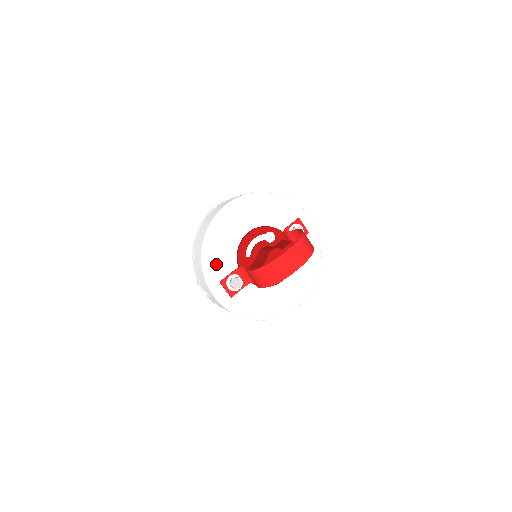
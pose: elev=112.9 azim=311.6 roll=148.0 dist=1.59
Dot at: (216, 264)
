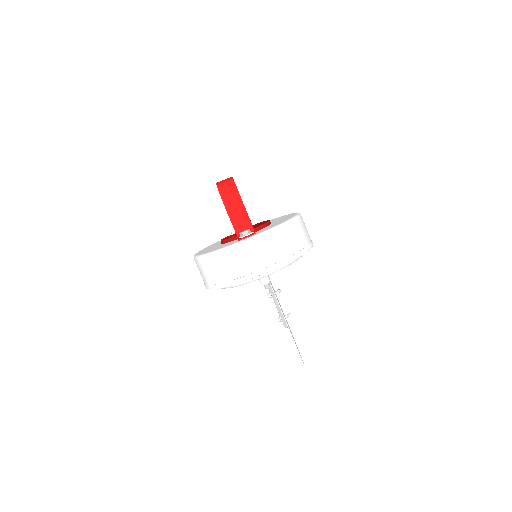
Dot at: (224, 246)
